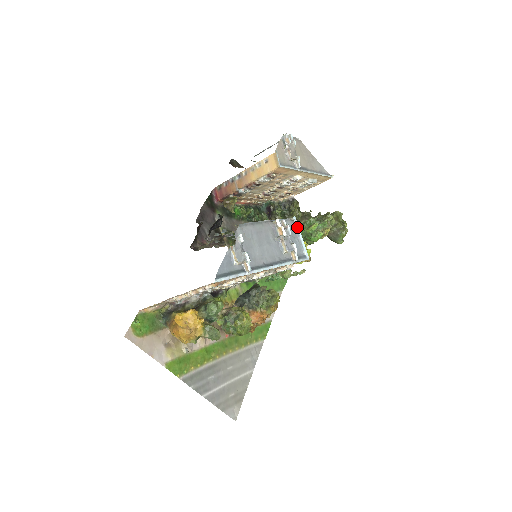
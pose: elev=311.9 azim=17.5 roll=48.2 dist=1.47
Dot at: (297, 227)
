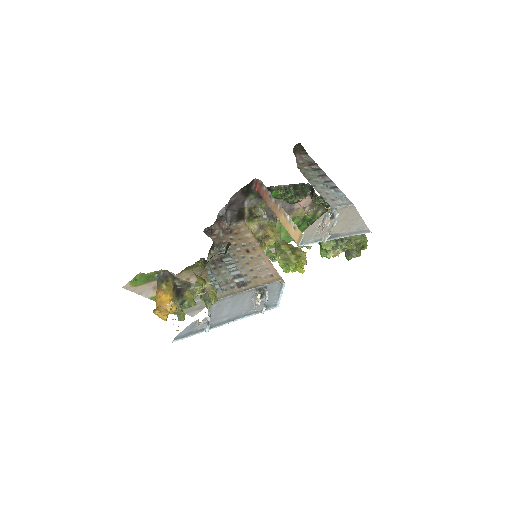
Dot at: (282, 289)
